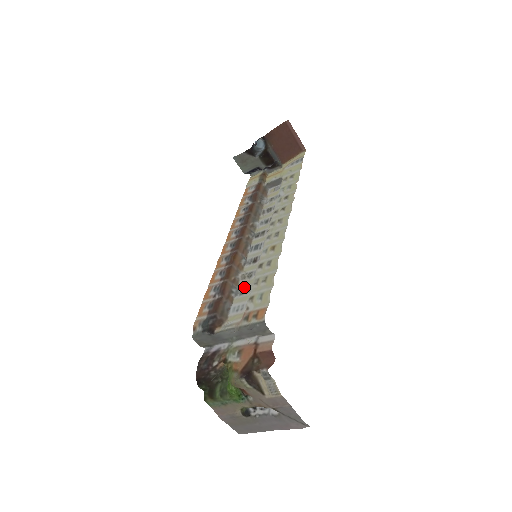
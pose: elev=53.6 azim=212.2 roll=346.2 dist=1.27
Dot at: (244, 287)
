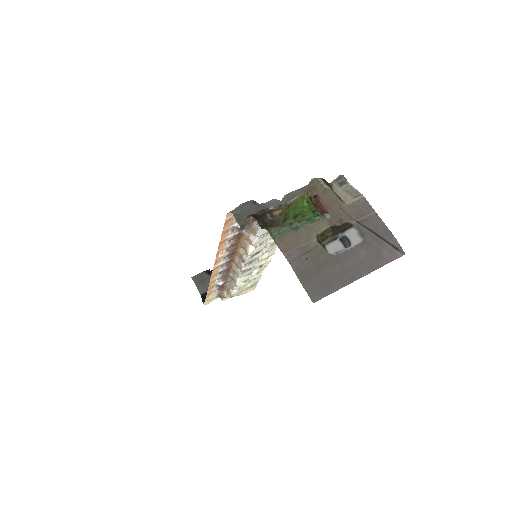
Dot at: (261, 238)
